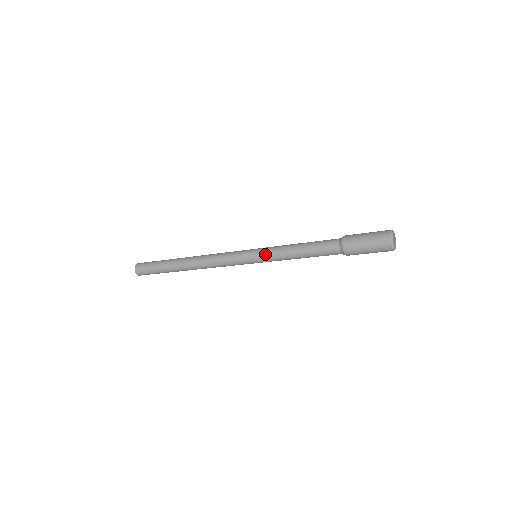
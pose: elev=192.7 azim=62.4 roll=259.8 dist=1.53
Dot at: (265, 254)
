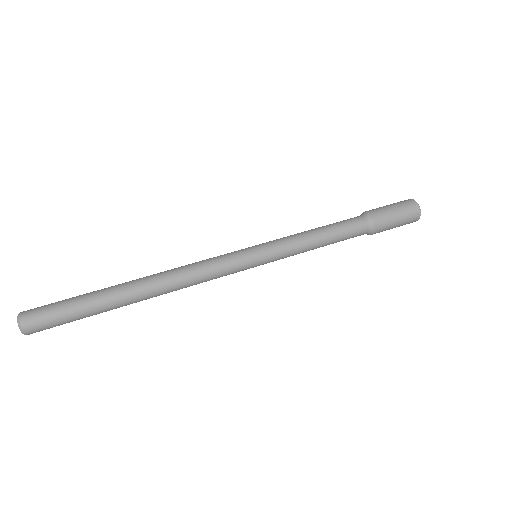
Dot at: (277, 250)
